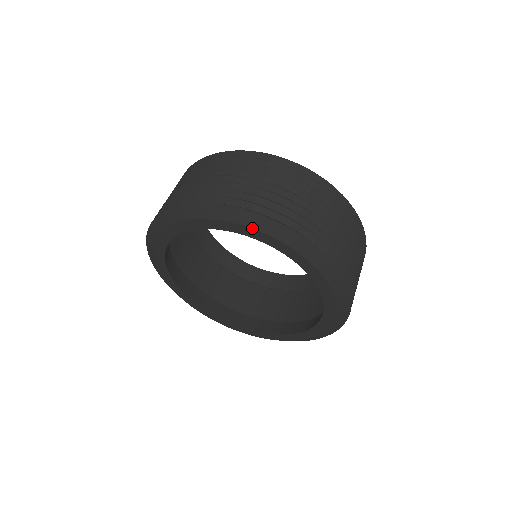
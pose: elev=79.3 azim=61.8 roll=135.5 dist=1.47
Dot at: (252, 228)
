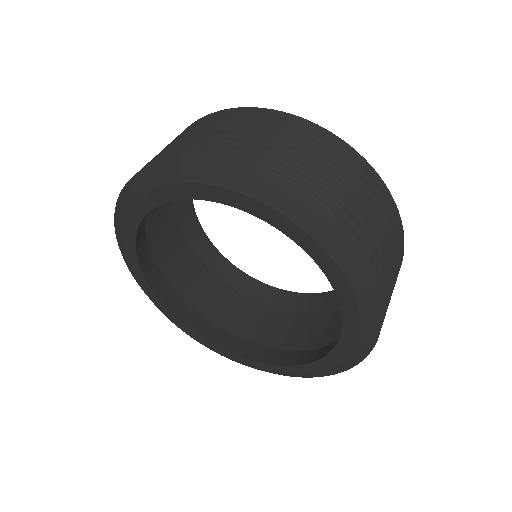
Dot at: (258, 201)
